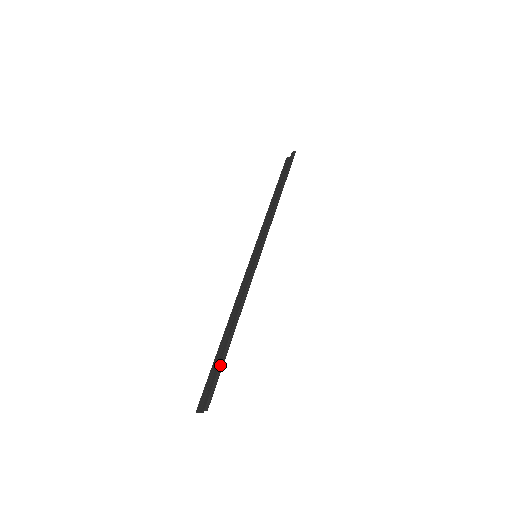
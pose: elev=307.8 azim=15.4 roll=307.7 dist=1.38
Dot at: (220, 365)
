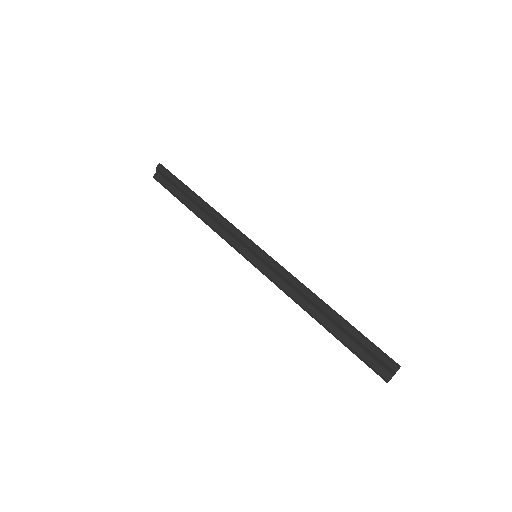
Dot at: (362, 336)
